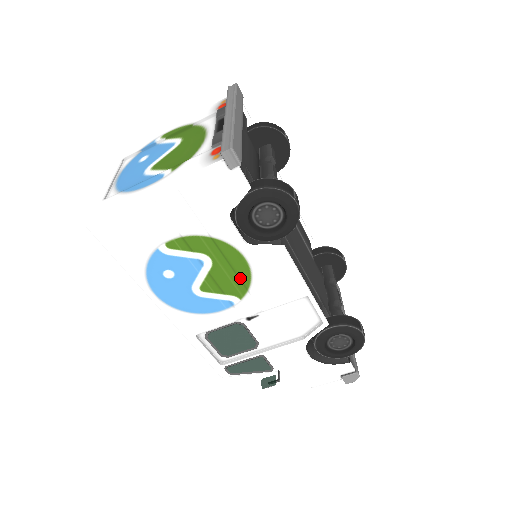
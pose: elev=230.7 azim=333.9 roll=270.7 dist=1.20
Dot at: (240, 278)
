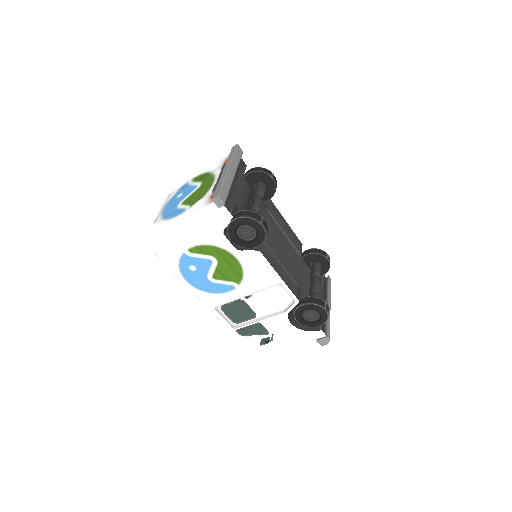
Dot at: (236, 271)
